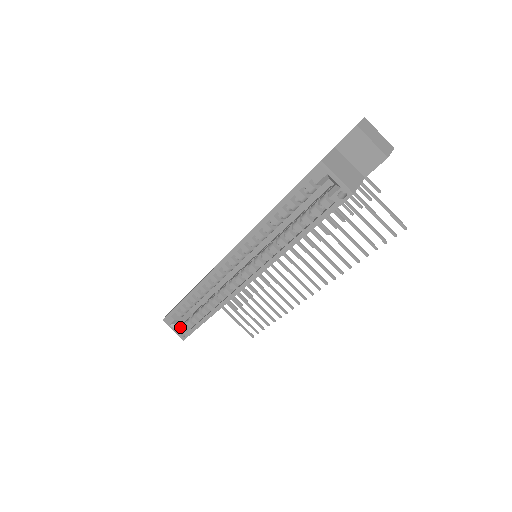
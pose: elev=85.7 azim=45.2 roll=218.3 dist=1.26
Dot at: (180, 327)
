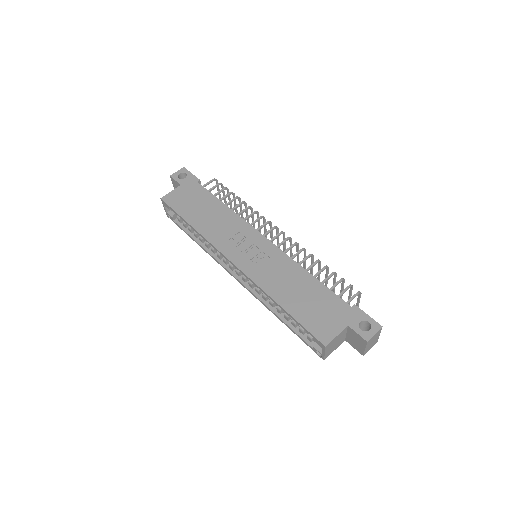
Dot at: (171, 211)
